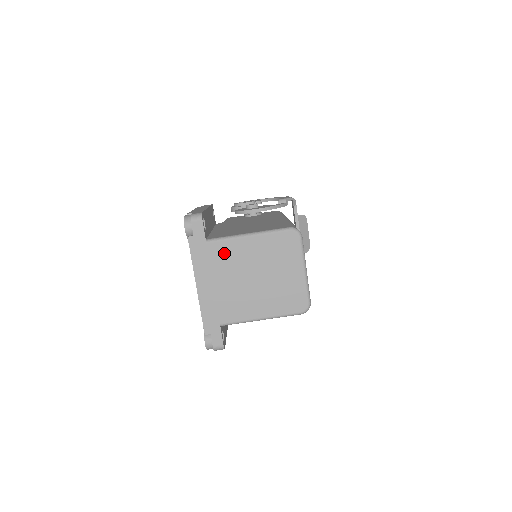
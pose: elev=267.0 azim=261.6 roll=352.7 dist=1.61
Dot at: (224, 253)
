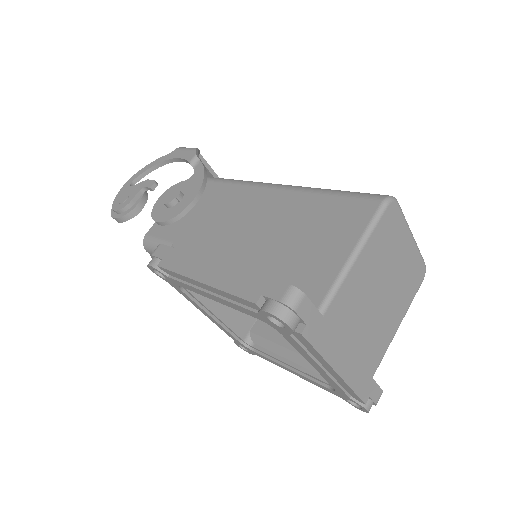
Dot at: (344, 305)
